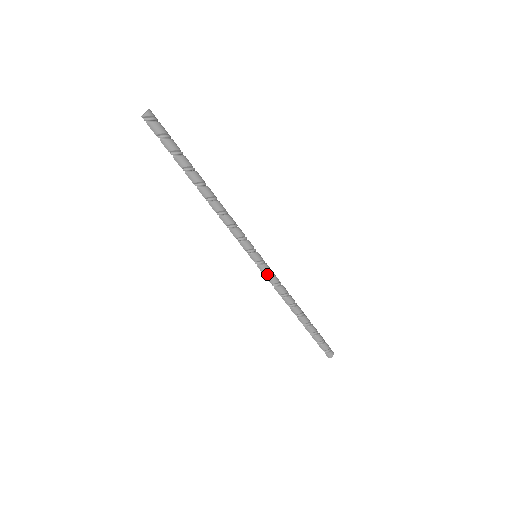
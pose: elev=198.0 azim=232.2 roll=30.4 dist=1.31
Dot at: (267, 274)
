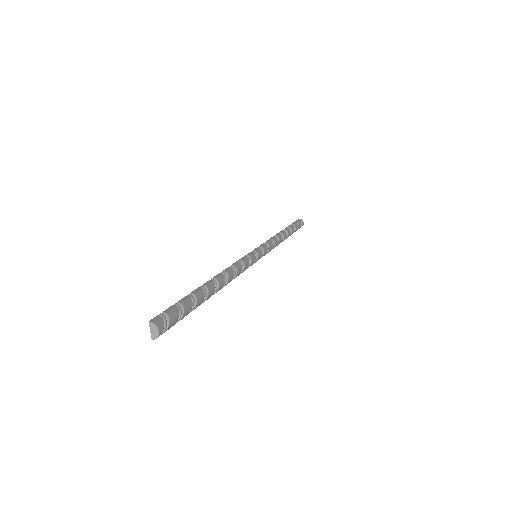
Dot at: (265, 254)
